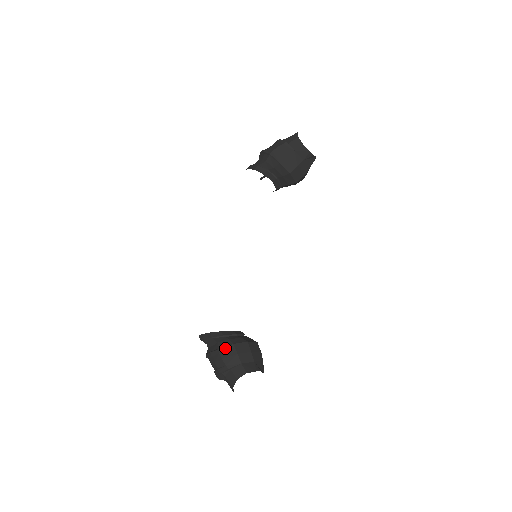
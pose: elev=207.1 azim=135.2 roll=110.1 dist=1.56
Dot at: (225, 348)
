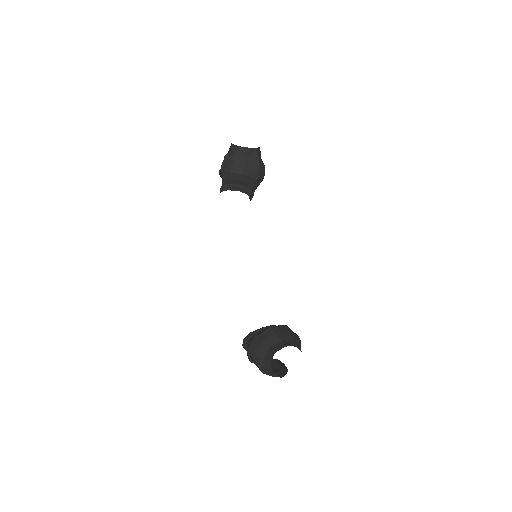
Dot at: (252, 343)
